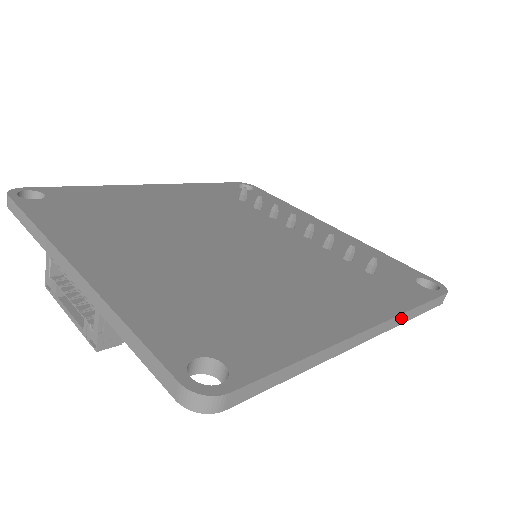
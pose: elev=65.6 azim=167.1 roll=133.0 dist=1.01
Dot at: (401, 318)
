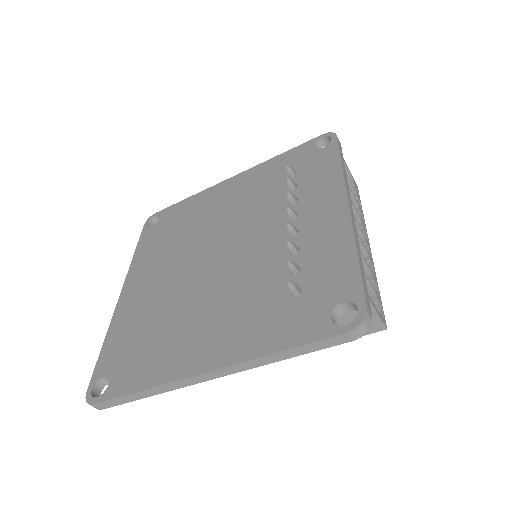
Dot at: (258, 361)
